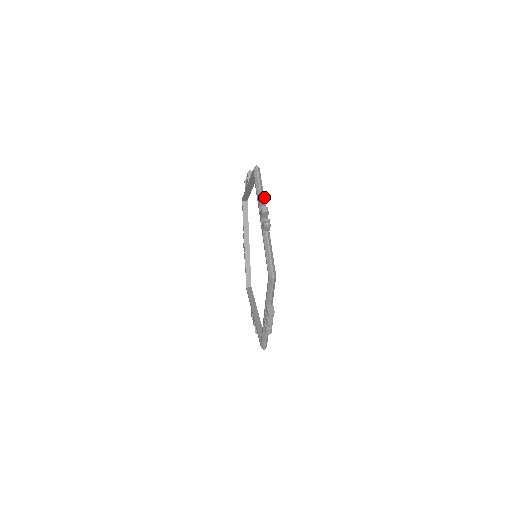
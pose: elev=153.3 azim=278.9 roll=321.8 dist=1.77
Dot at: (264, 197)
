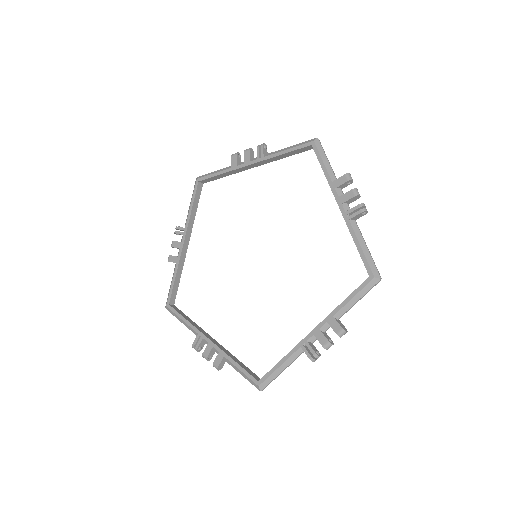
Dot at: (236, 154)
